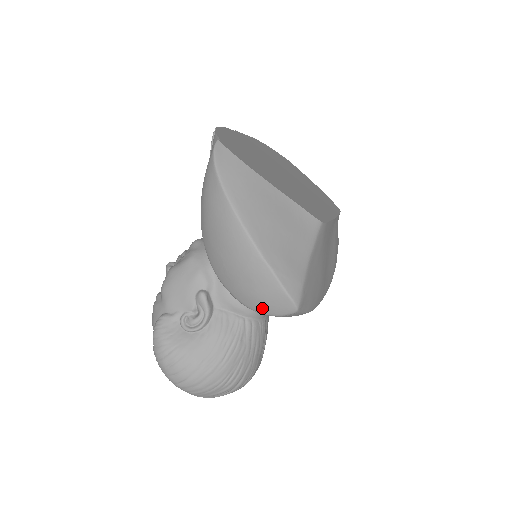
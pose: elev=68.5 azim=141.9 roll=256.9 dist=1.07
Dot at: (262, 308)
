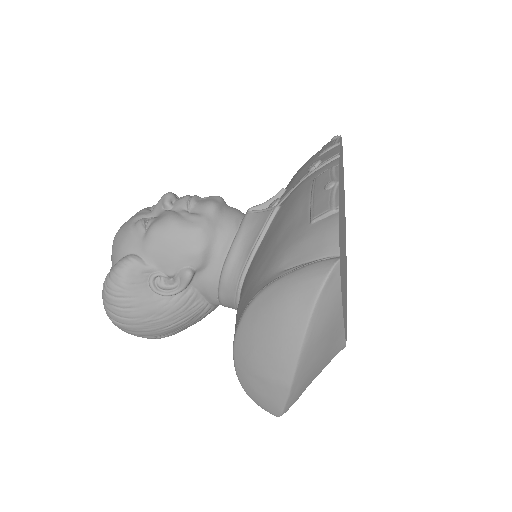
Dot at: (252, 396)
